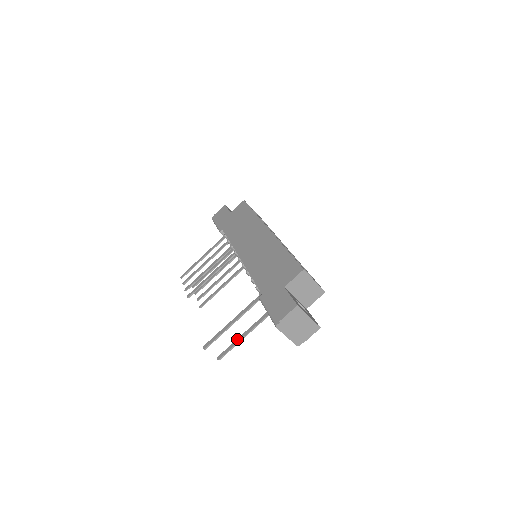
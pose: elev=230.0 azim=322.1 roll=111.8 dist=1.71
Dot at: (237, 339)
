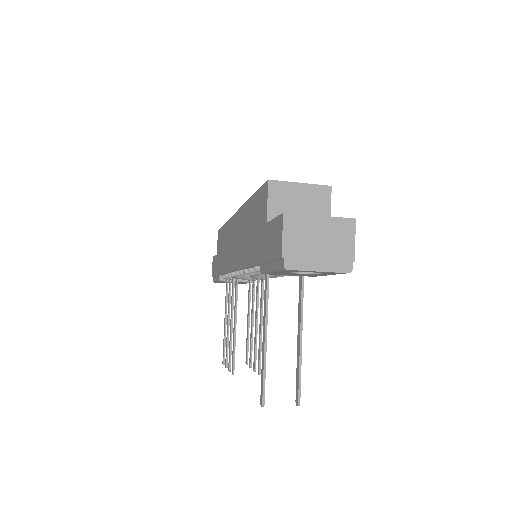
Dot at: occluded
